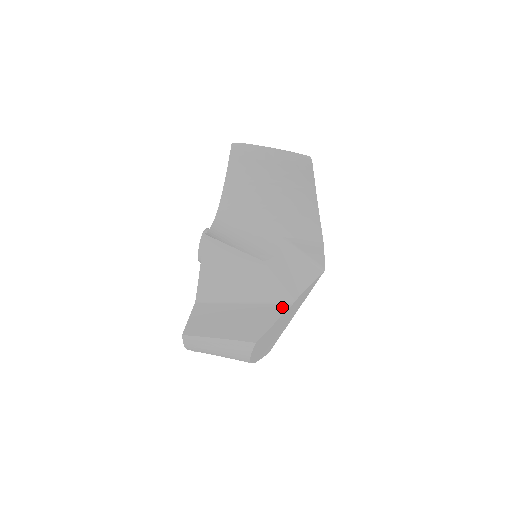
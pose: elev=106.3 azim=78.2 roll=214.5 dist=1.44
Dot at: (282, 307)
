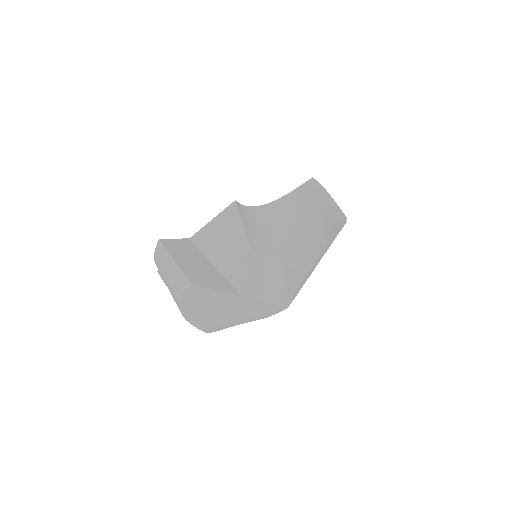
Dot at: (233, 290)
